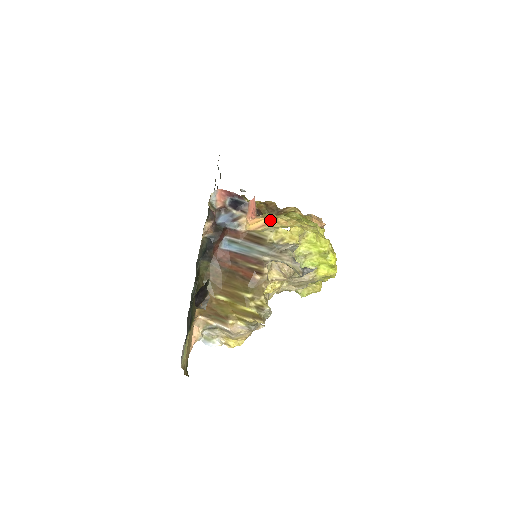
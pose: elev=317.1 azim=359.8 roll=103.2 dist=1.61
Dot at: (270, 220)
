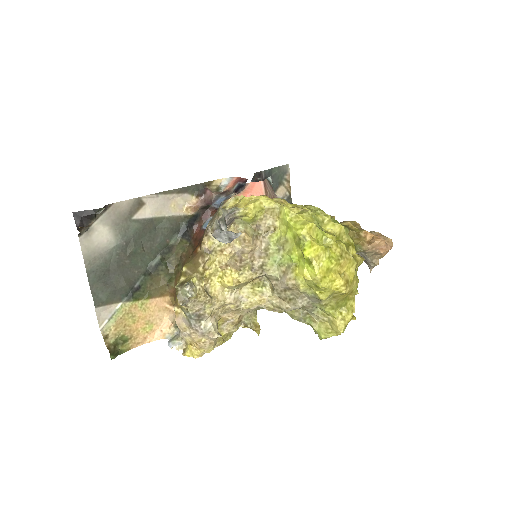
Dot at: occluded
